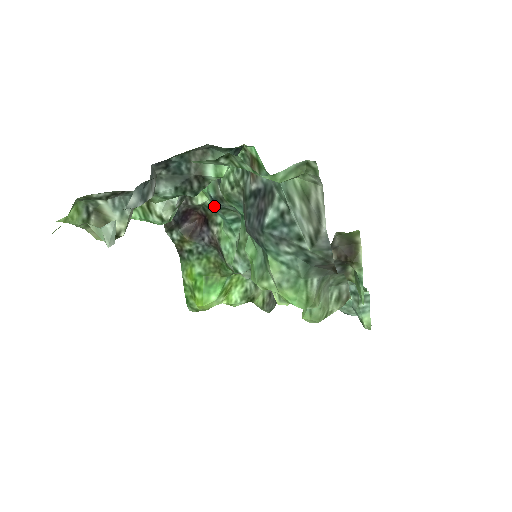
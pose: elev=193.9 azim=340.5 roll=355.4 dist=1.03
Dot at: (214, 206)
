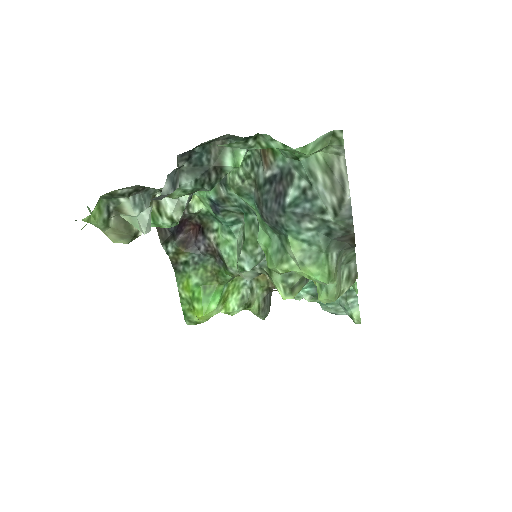
Dot at: (214, 209)
